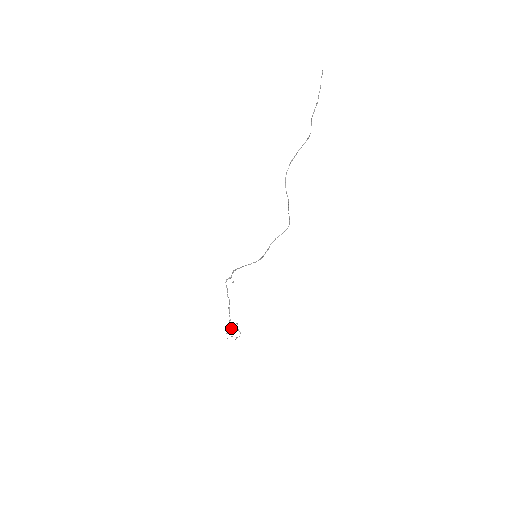
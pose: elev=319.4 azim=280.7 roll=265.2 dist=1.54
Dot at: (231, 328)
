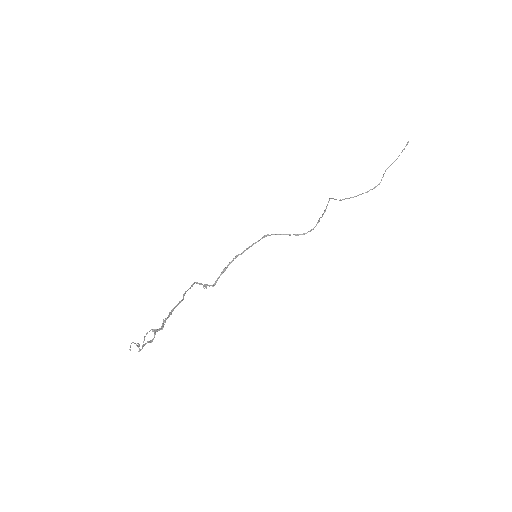
Dot at: (149, 341)
